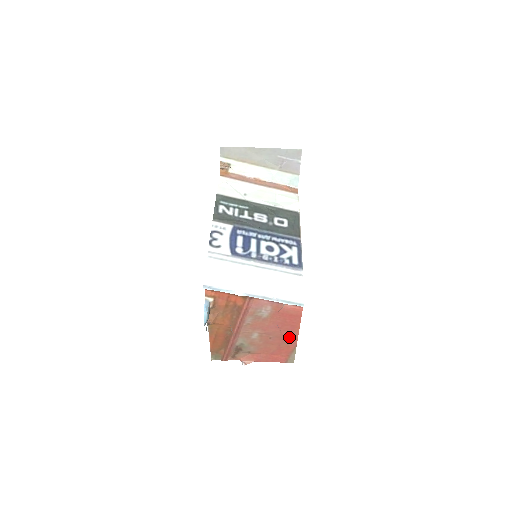
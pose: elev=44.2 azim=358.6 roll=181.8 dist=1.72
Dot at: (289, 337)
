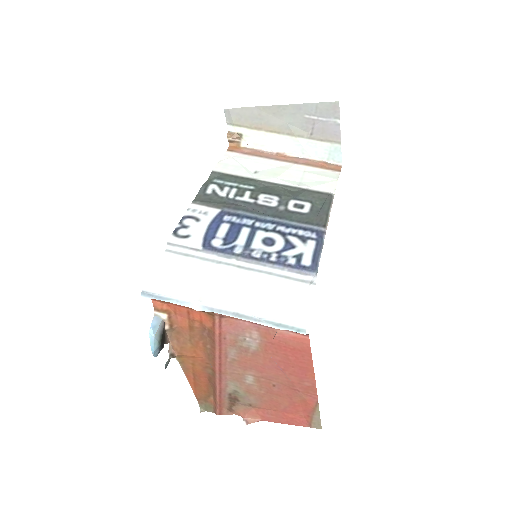
Dot at: (302, 386)
